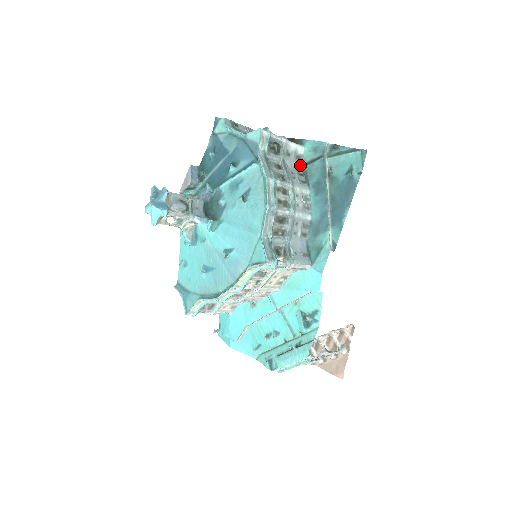
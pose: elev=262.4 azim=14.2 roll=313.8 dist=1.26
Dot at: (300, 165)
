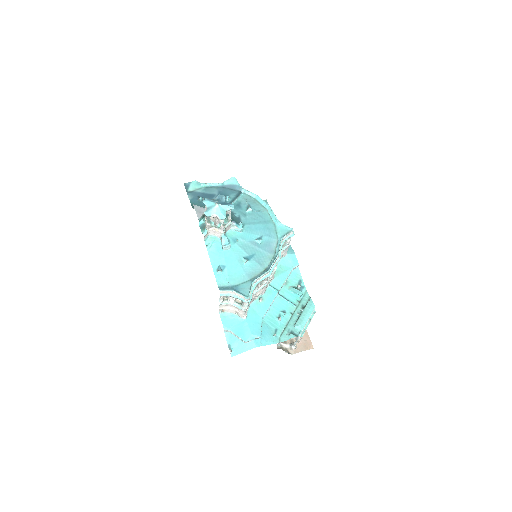
Dot at: occluded
